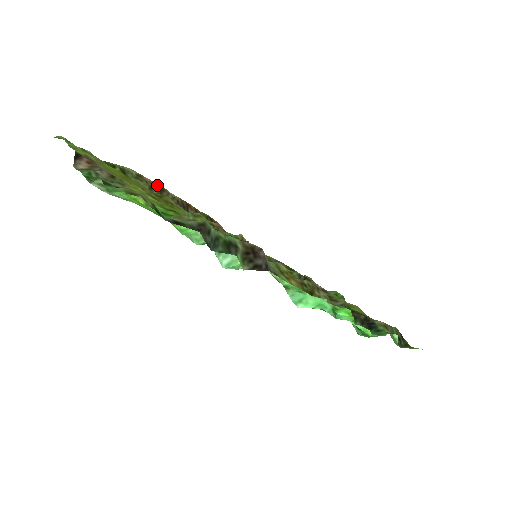
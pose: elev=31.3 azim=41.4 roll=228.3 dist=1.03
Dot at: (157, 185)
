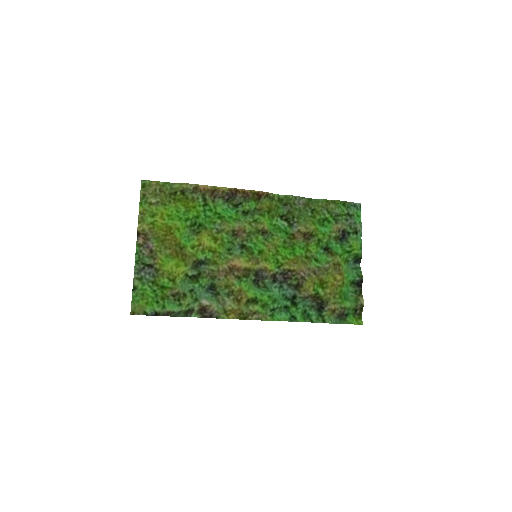
Dot at: (209, 189)
